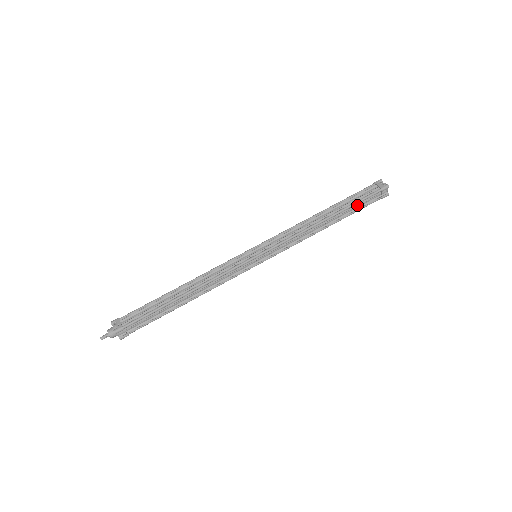
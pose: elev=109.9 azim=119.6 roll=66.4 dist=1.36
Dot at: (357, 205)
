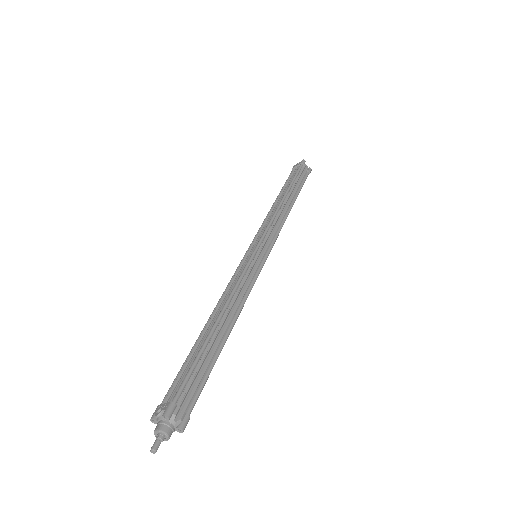
Dot at: (296, 181)
